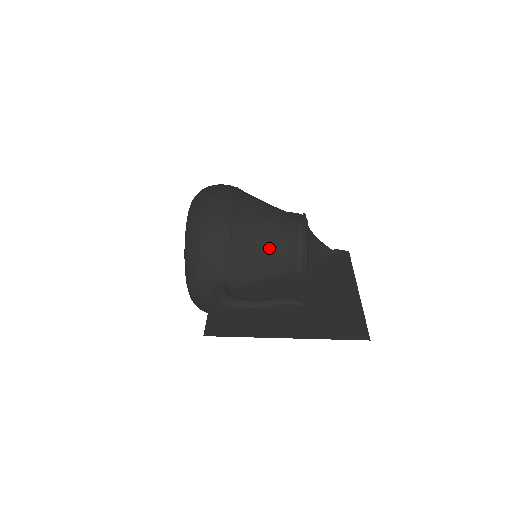
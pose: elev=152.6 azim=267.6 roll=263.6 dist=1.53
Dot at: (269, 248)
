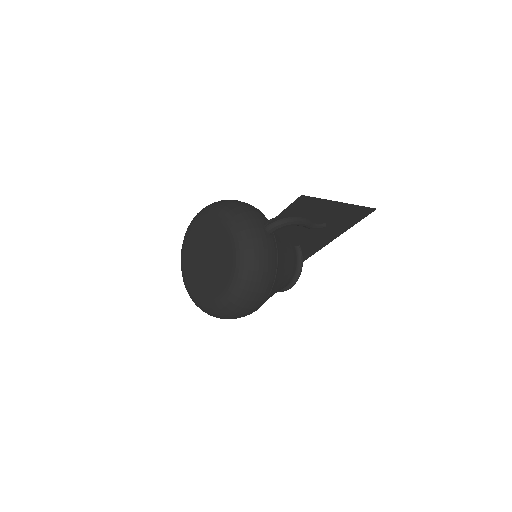
Dot at: occluded
